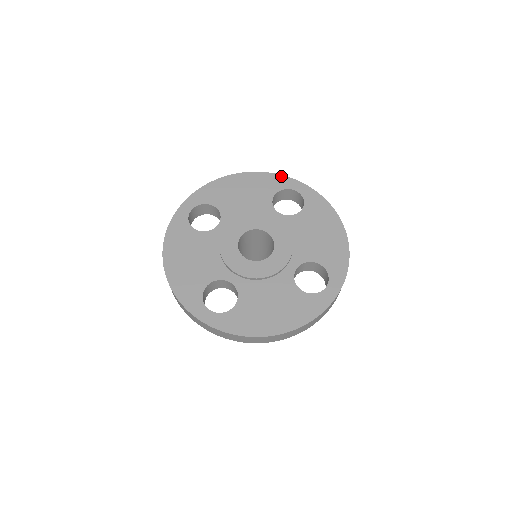
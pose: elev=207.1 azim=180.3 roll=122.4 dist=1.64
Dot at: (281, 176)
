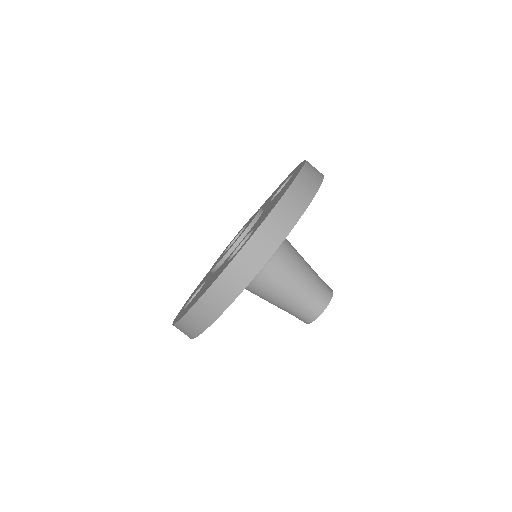
Dot at: occluded
